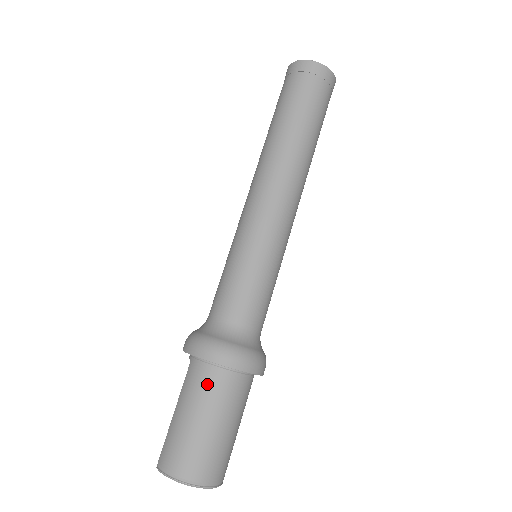
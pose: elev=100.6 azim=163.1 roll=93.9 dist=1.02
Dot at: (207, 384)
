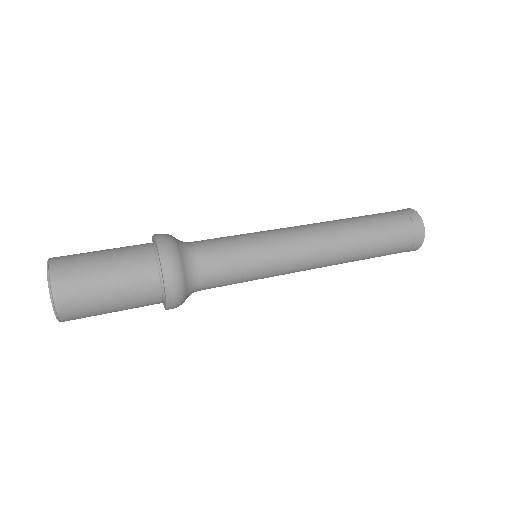
Dot at: (135, 245)
